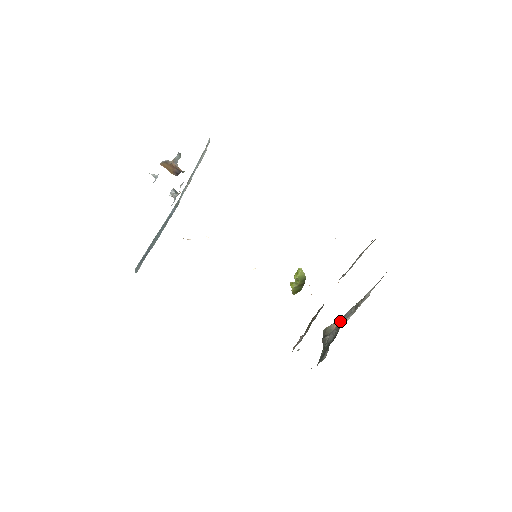
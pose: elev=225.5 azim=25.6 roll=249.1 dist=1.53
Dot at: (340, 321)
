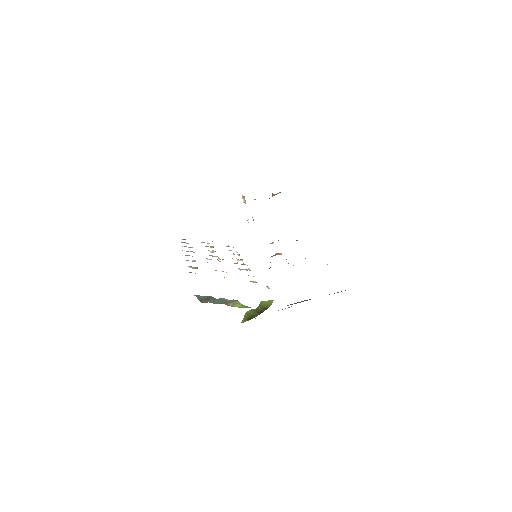
Dot at: occluded
